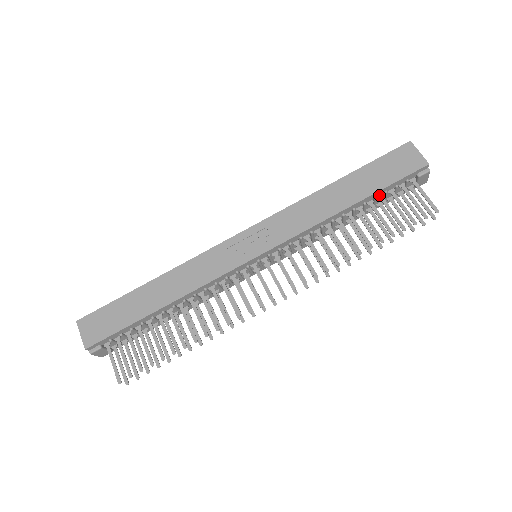
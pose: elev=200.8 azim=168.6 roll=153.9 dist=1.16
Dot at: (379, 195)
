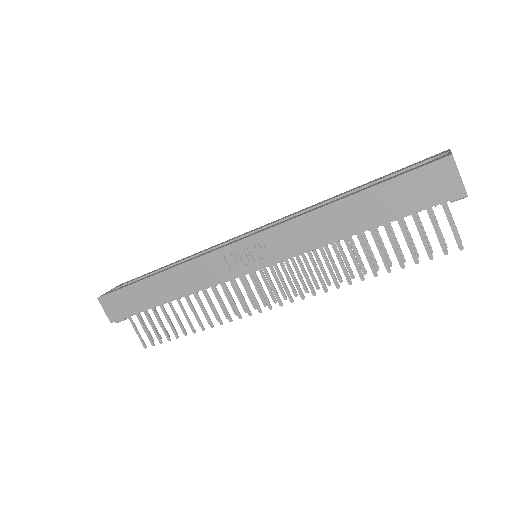
Dot at: occluded
